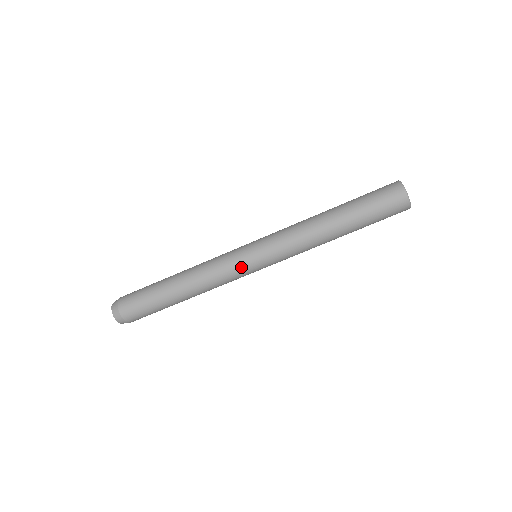
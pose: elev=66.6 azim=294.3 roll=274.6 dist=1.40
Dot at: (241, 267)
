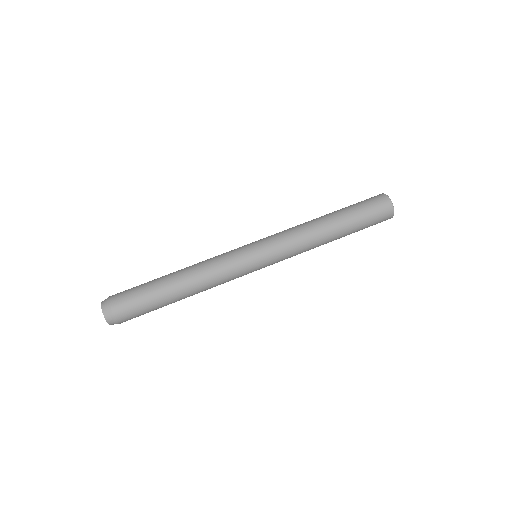
Dot at: (240, 254)
